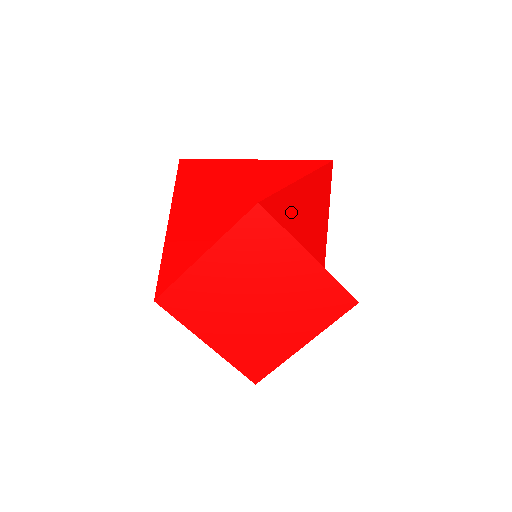
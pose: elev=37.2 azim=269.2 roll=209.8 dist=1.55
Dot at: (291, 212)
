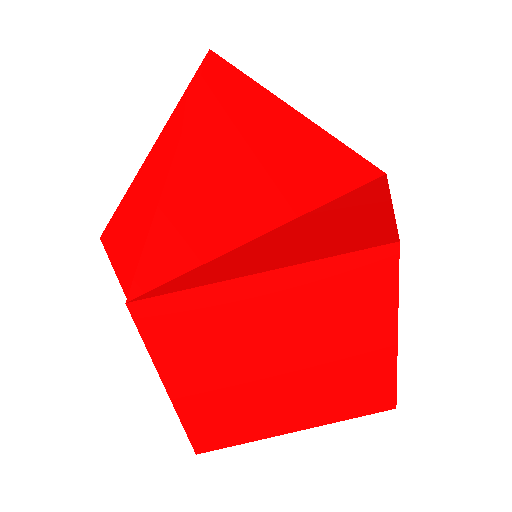
Dot at: occluded
